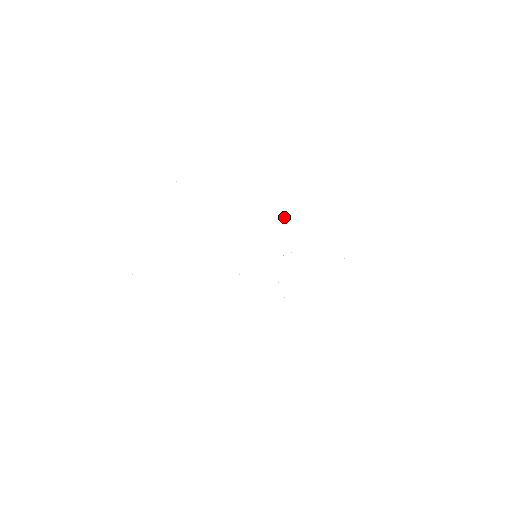
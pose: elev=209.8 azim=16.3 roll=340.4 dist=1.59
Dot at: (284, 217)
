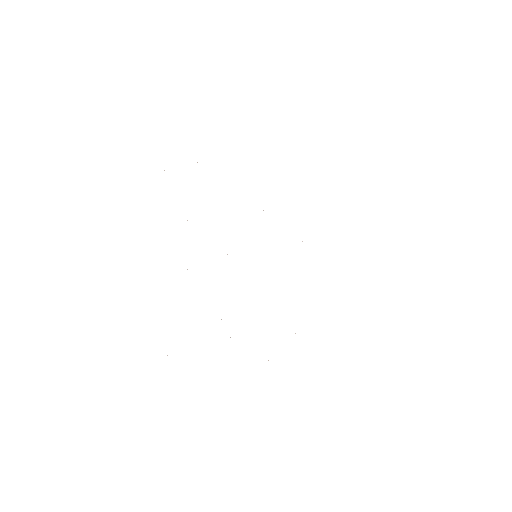
Dot at: occluded
